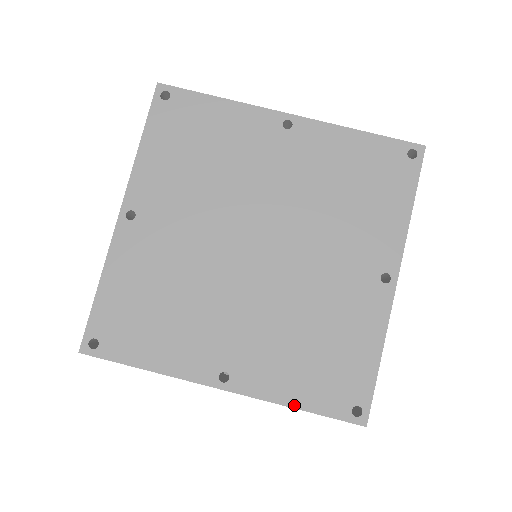
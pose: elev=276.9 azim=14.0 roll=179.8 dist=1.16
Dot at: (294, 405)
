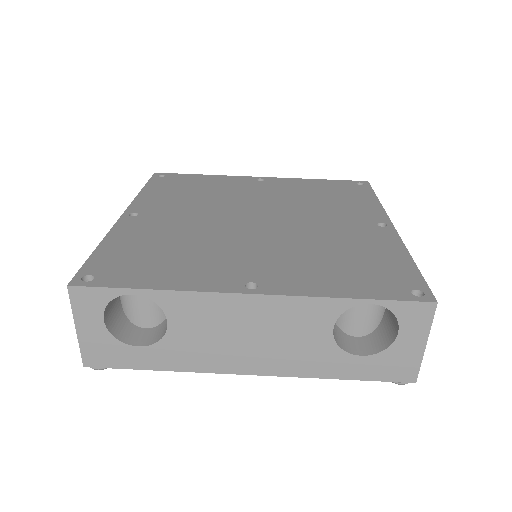
Dot at: (343, 296)
